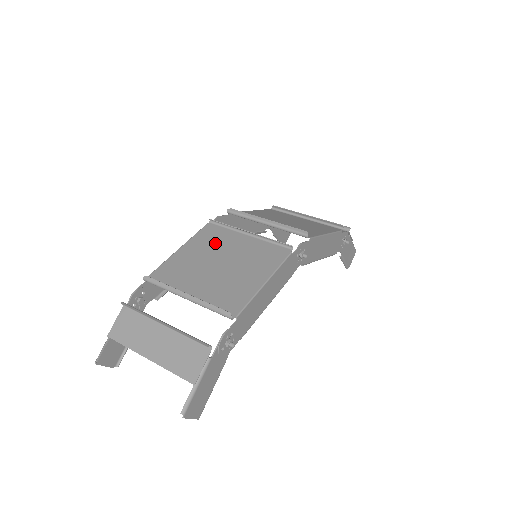
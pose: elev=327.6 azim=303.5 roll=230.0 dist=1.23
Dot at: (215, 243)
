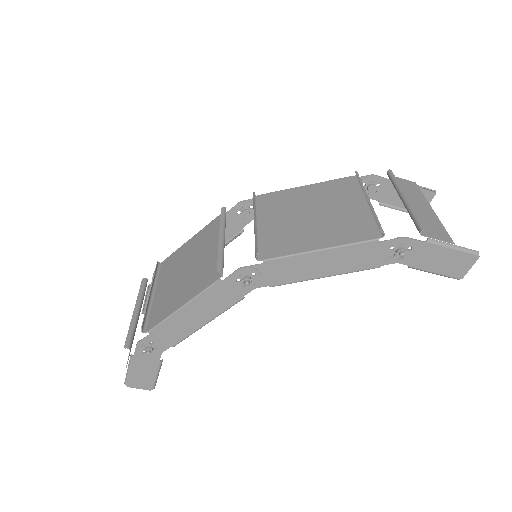
Dot at: (206, 240)
